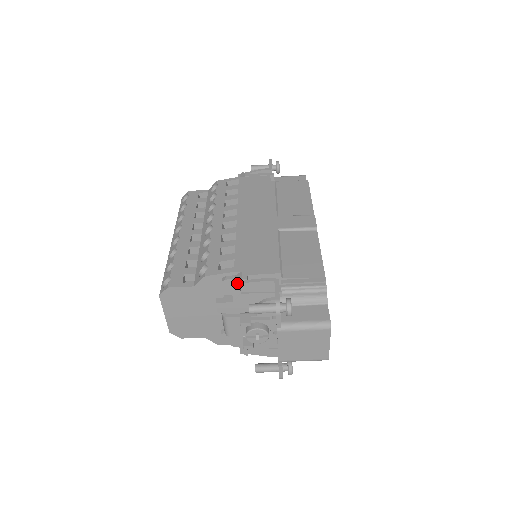
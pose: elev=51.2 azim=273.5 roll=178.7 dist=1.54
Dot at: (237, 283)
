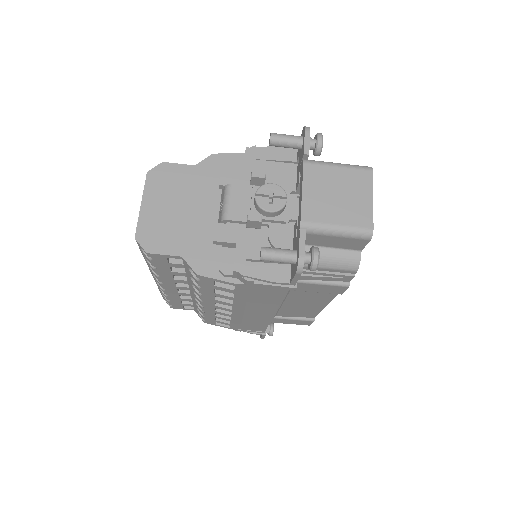
Dot at: (253, 147)
